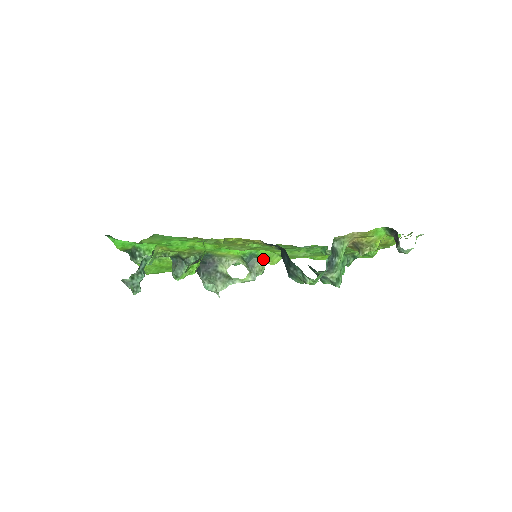
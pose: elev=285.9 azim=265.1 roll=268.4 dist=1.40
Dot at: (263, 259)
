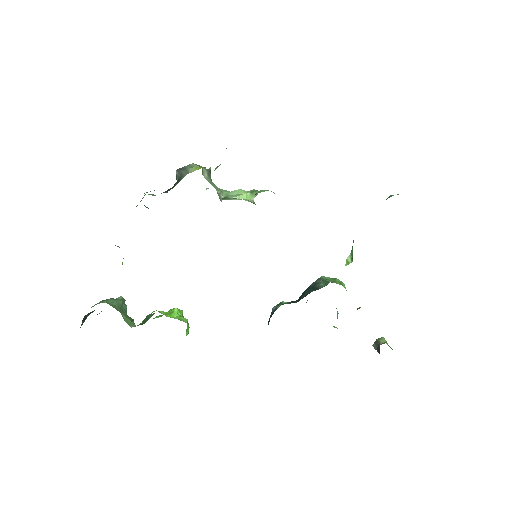
Dot at: occluded
